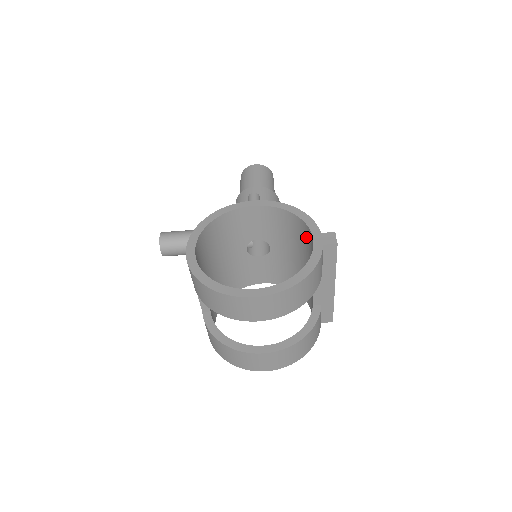
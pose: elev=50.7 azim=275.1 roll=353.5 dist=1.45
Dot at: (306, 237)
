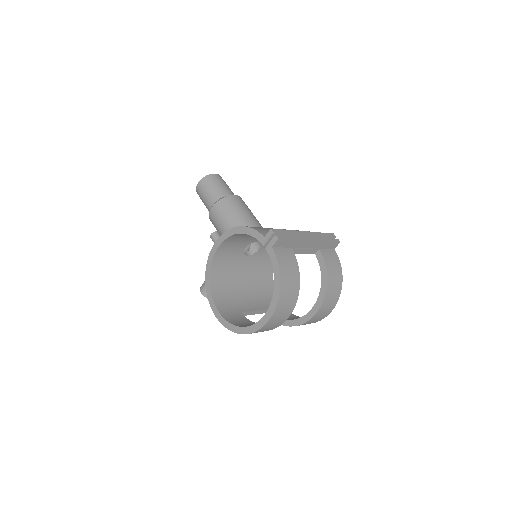
Dot at: occluded
